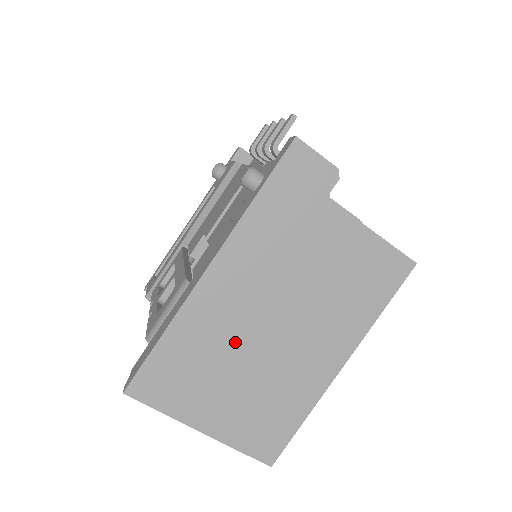
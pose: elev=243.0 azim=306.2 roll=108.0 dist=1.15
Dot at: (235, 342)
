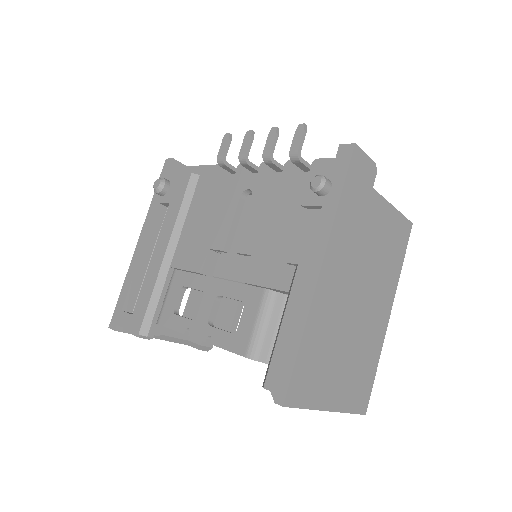
Dot at: (340, 325)
